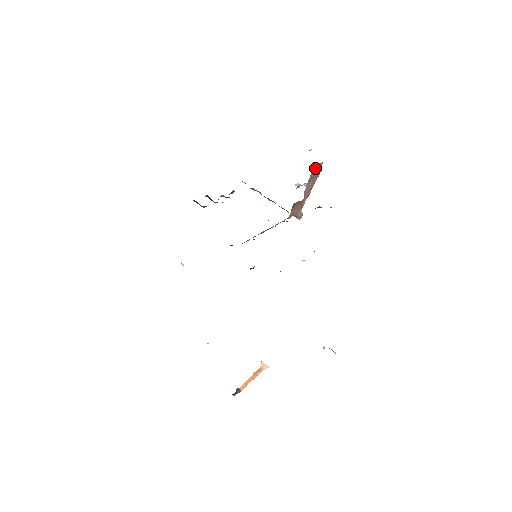
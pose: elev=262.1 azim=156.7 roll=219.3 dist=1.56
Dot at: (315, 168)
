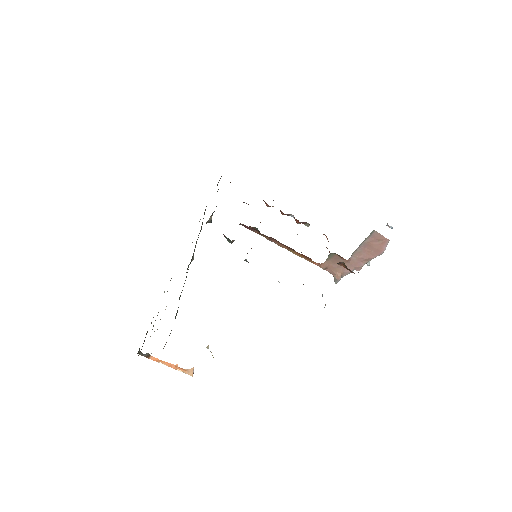
Dot at: (376, 237)
